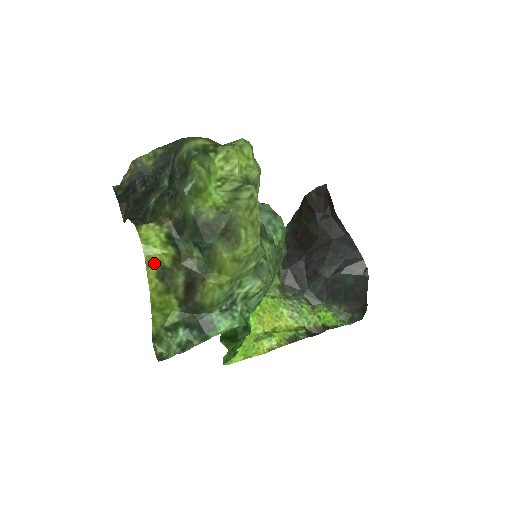
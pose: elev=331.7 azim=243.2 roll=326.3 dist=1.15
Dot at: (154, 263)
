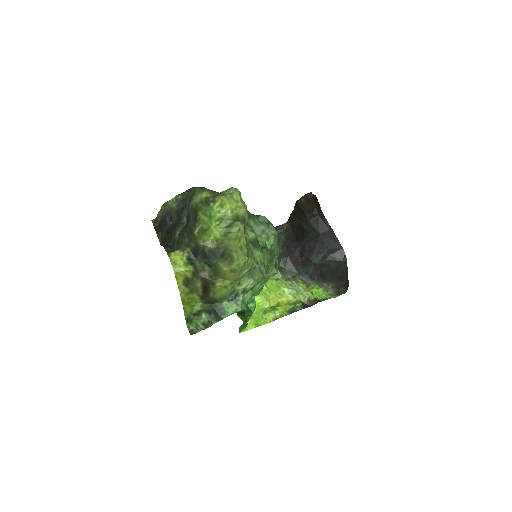
Dot at: (181, 276)
